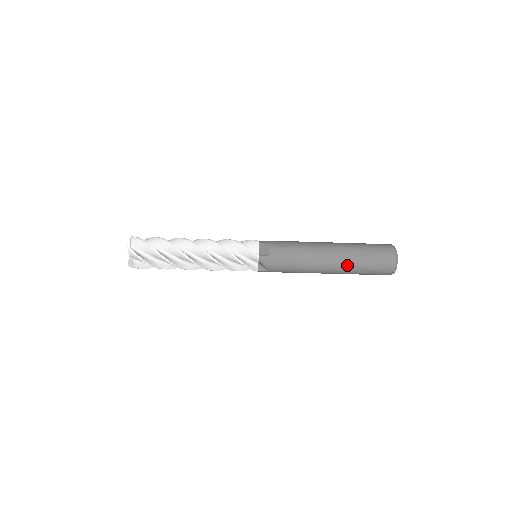
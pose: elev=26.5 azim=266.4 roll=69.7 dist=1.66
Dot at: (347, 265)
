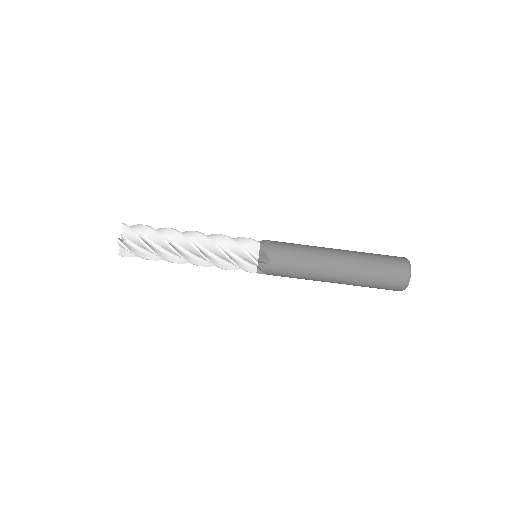
Dot at: (356, 261)
